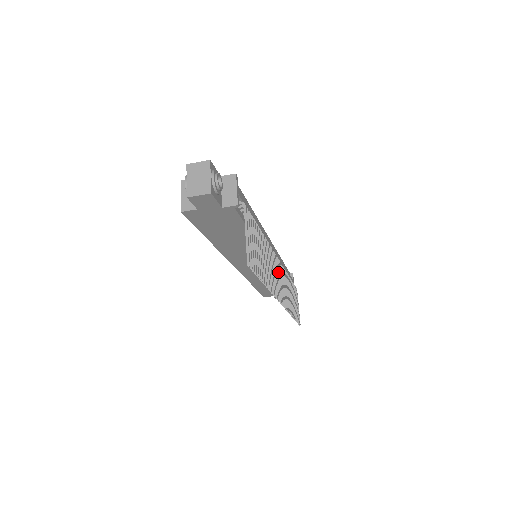
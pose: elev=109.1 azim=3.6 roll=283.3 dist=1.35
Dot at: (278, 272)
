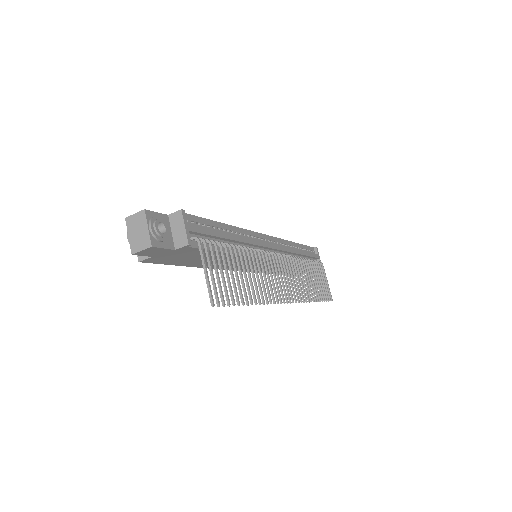
Dot at: (279, 270)
